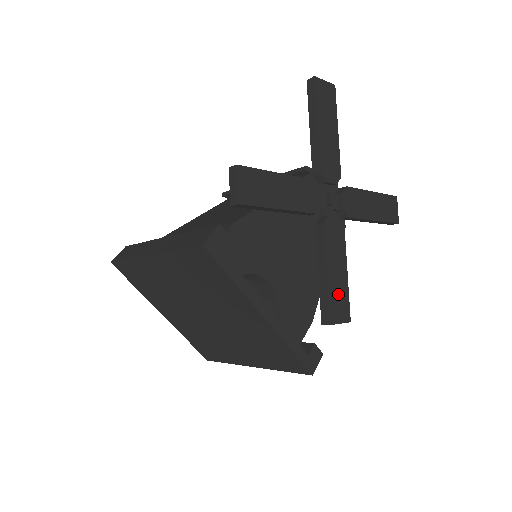
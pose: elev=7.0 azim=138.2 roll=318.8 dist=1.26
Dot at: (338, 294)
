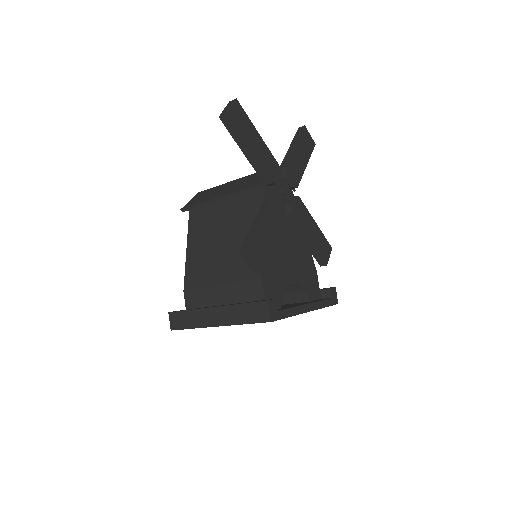
Dot at: (320, 243)
